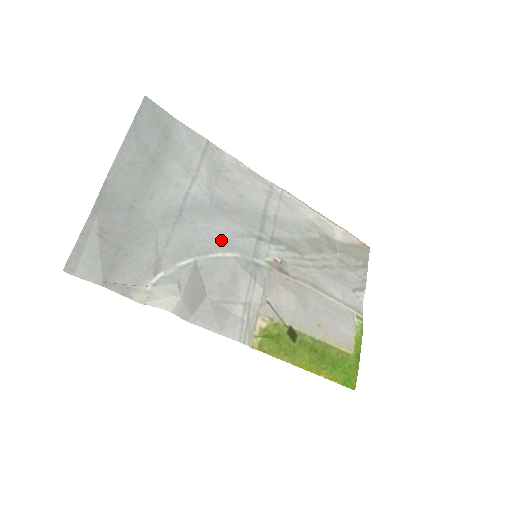
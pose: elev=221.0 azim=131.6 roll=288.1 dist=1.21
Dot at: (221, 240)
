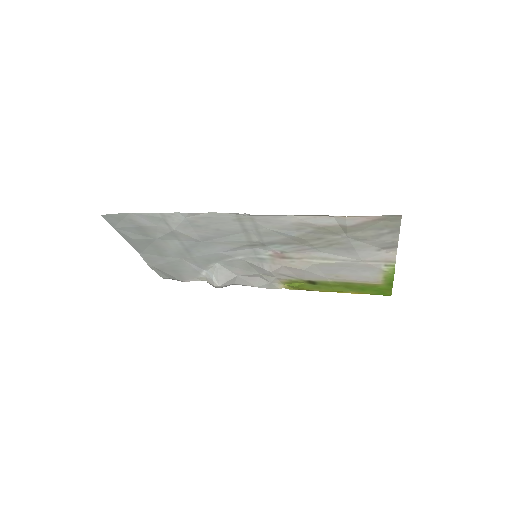
Dot at: (224, 254)
